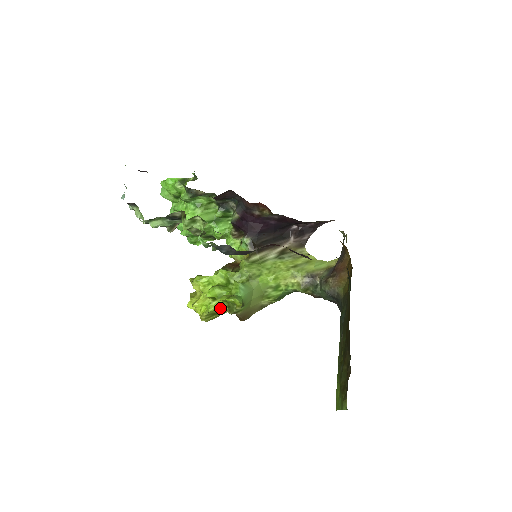
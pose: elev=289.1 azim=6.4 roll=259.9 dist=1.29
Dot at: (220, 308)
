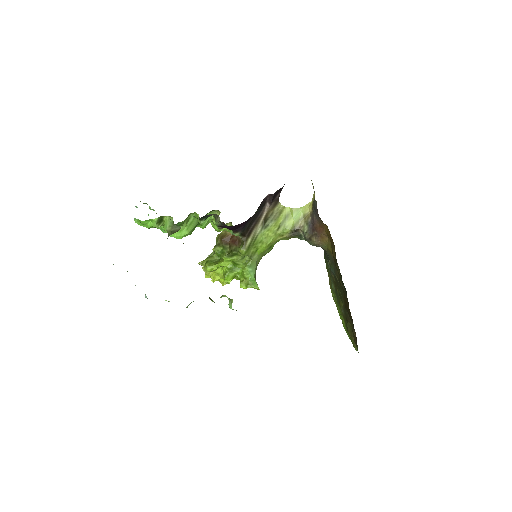
Dot at: occluded
